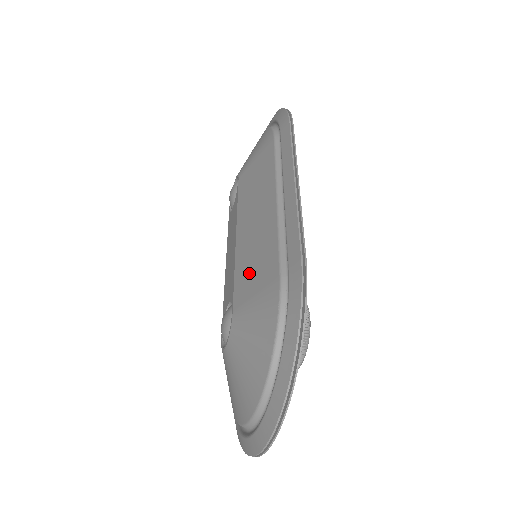
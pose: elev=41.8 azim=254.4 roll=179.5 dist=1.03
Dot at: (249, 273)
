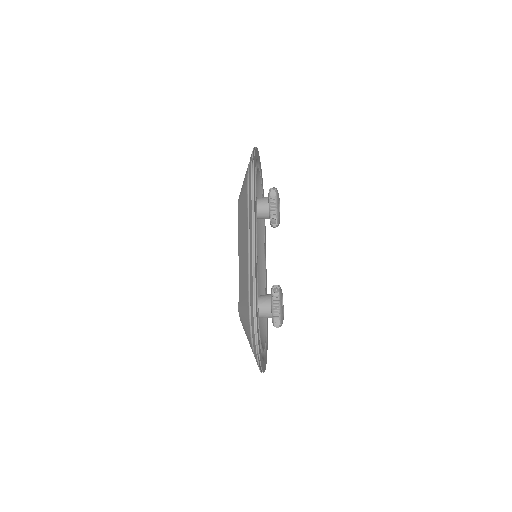
Dot at: (242, 286)
